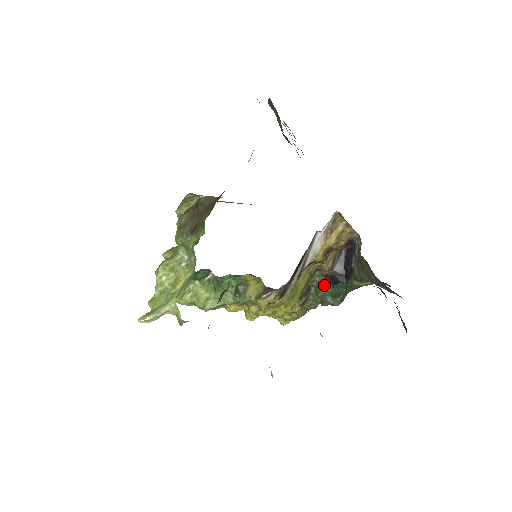
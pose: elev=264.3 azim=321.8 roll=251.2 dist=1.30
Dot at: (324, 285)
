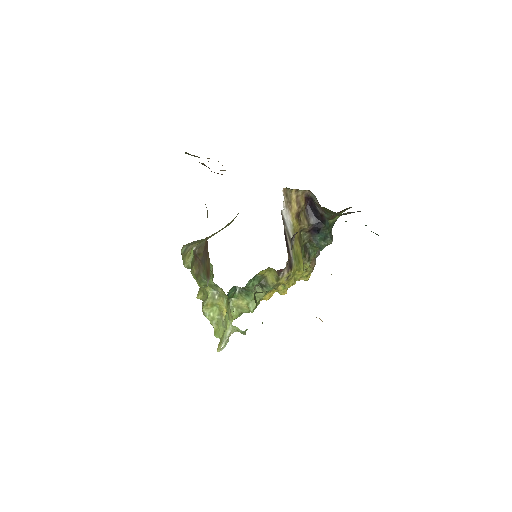
Dot at: (313, 237)
